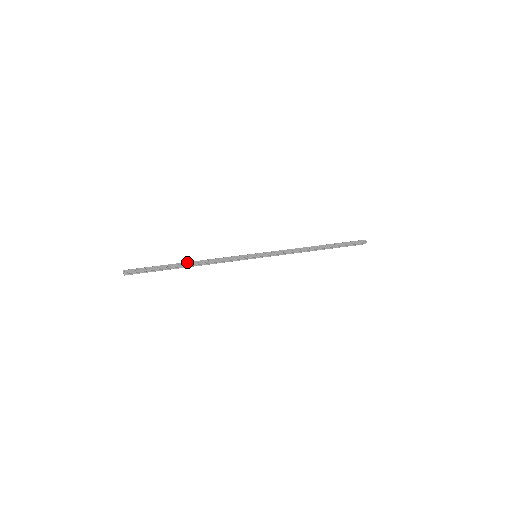
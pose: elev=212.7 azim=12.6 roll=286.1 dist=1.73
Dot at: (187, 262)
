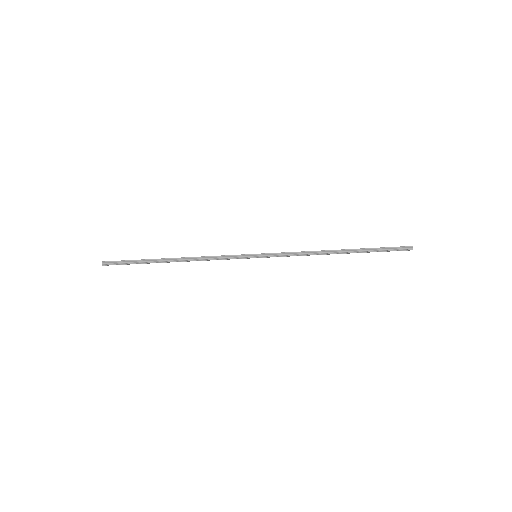
Dot at: (173, 258)
